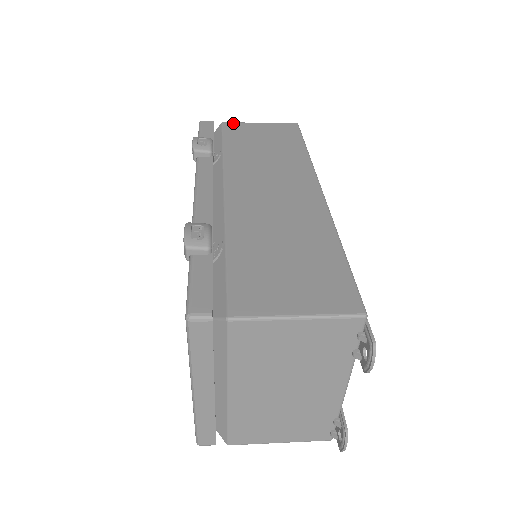
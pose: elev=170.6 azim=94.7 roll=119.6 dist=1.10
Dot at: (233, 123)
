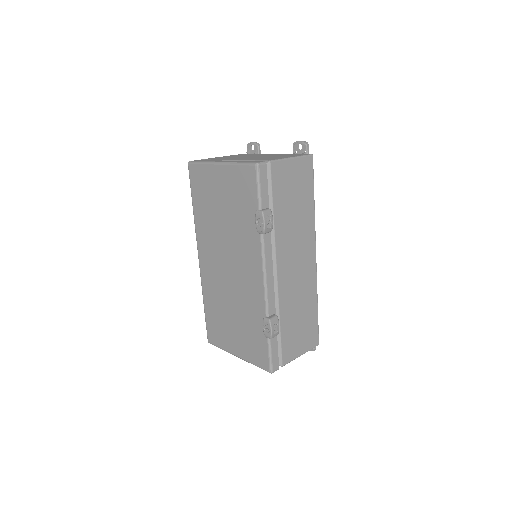
Dot at: (277, 163)
